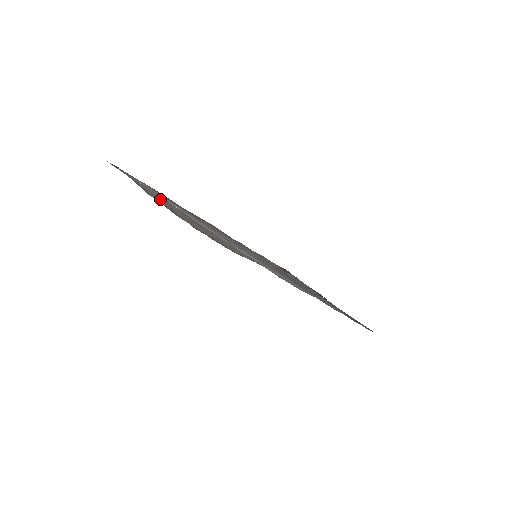
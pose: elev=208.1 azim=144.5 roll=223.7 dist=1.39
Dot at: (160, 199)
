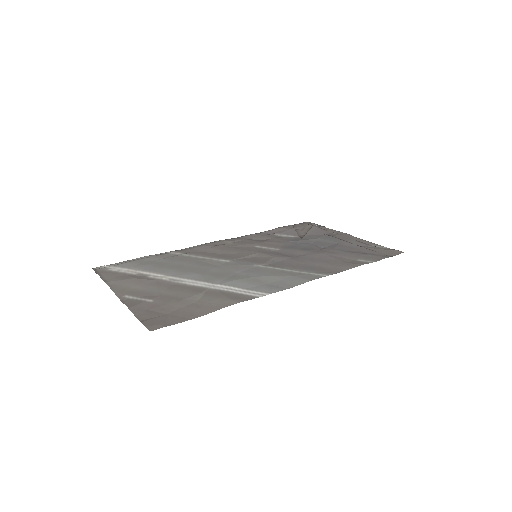
Dot at: (136, 290)
